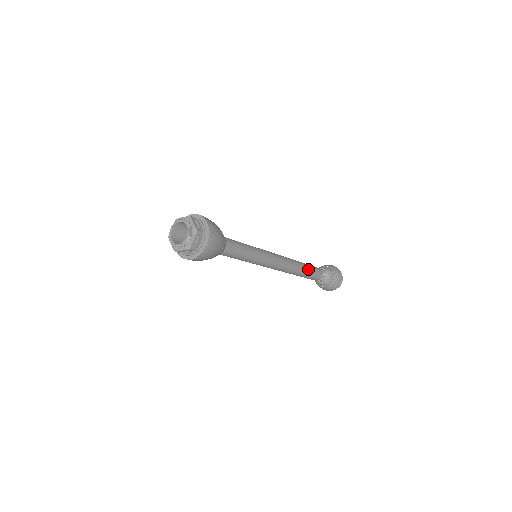
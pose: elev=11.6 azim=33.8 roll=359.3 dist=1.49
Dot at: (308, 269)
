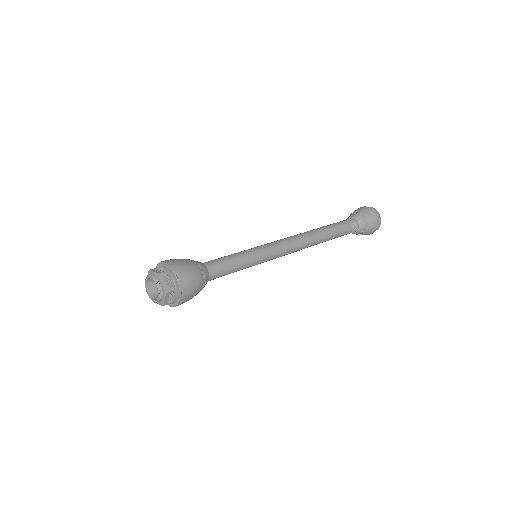
Dot at: occluded
